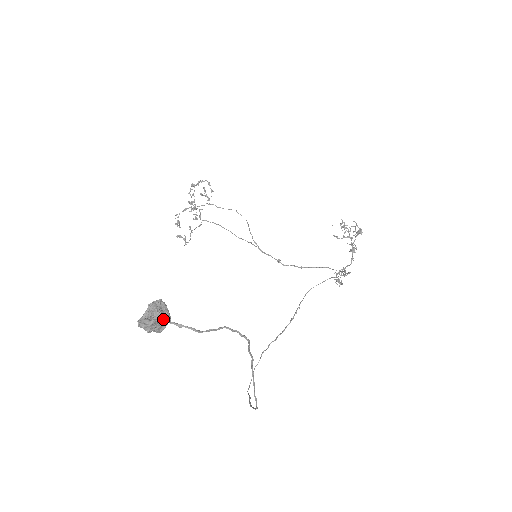
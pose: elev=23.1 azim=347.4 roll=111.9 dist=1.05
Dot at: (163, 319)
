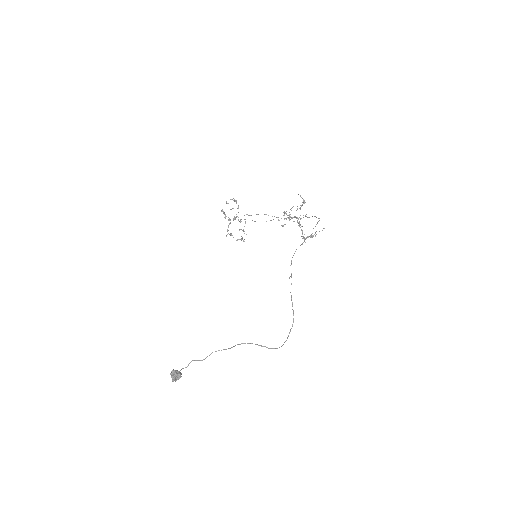
Dot at: (176, 377)
